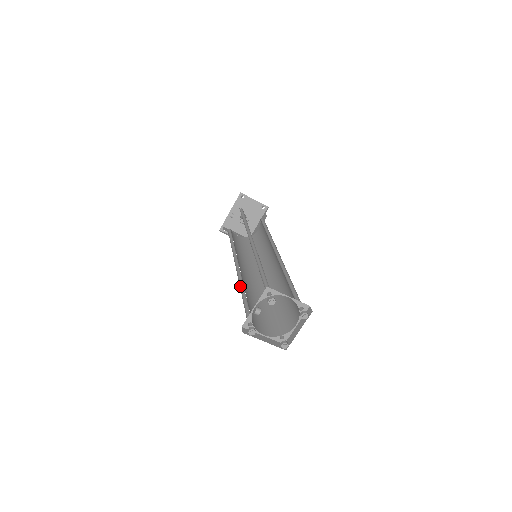
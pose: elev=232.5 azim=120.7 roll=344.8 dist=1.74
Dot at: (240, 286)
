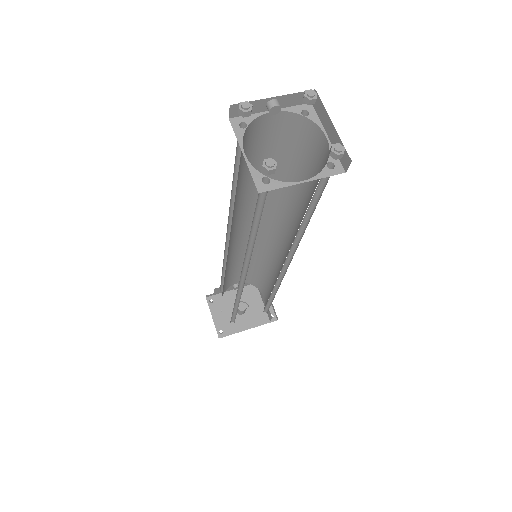
Dot at: (230, 204)
